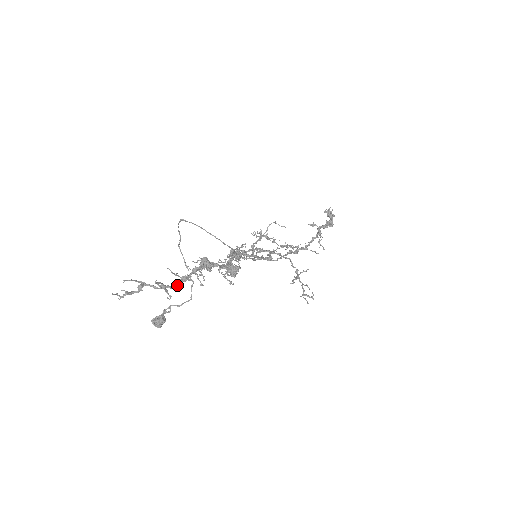
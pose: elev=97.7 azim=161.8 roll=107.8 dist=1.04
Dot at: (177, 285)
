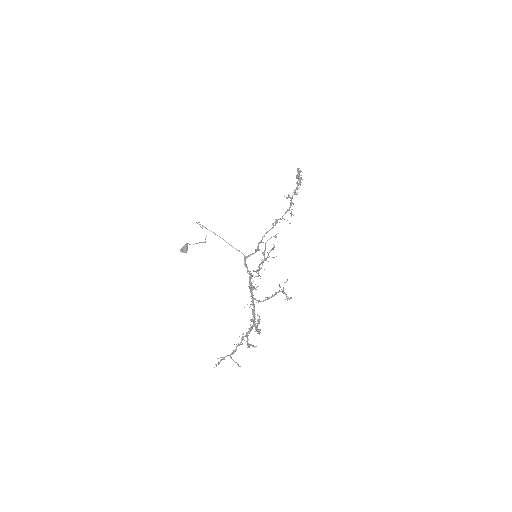
Dot at: occluded
